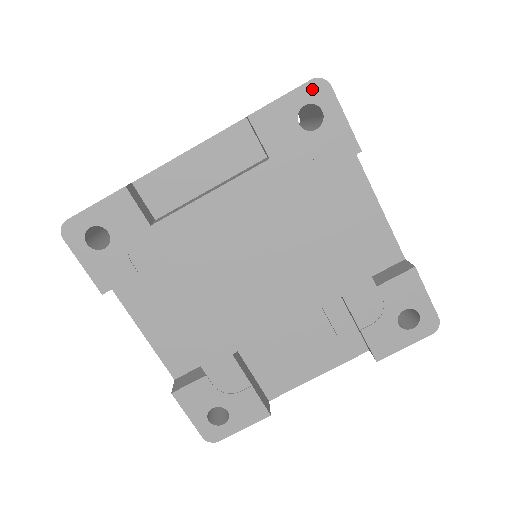
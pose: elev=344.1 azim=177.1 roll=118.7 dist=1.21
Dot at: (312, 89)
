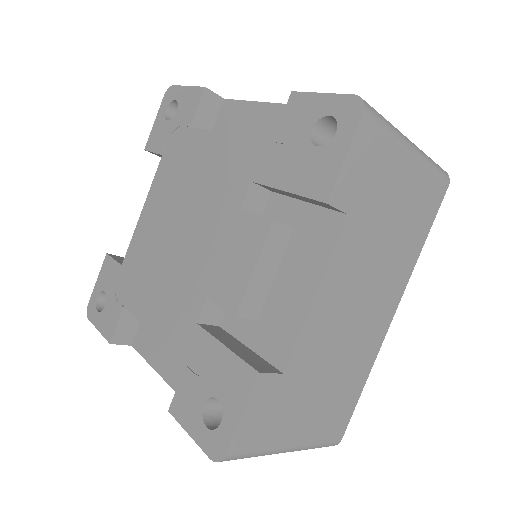
Dot at: (166, 99)
